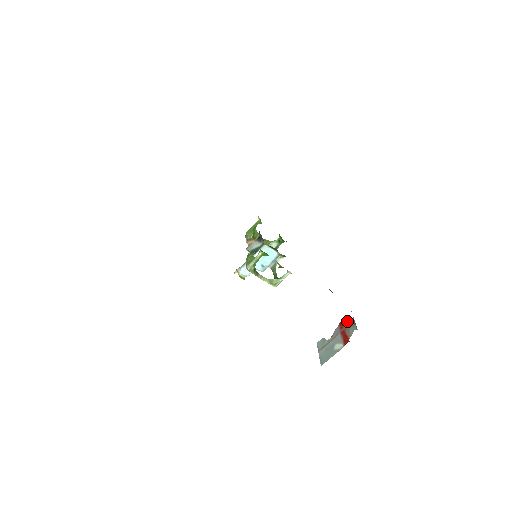
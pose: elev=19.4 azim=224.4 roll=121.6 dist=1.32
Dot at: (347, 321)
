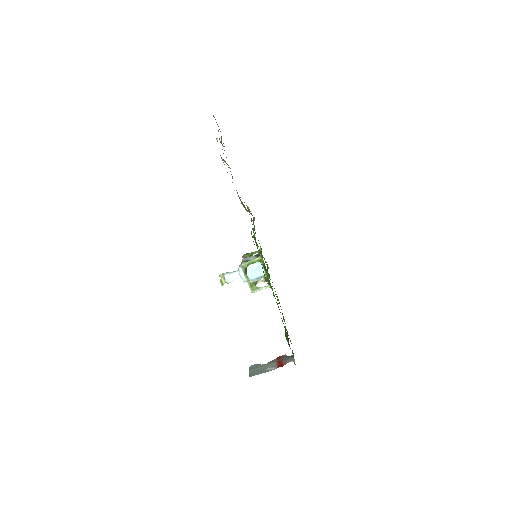
Dot at: (286, 356)
